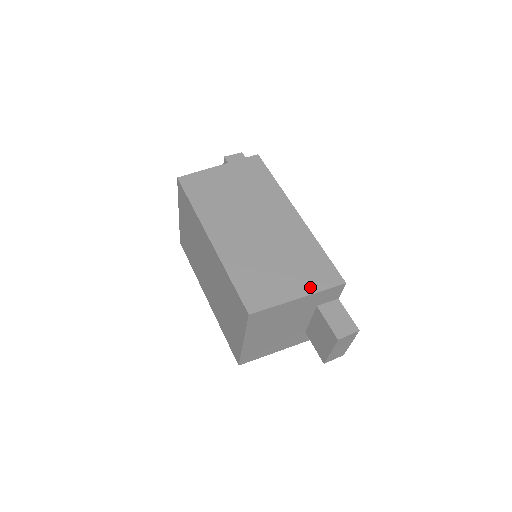
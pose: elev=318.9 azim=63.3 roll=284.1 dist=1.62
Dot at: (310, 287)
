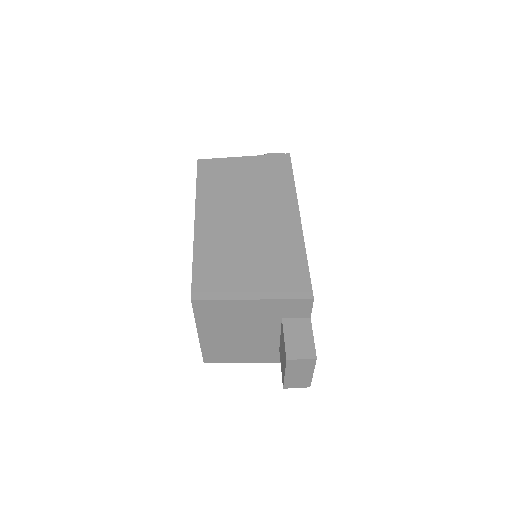
Dot at: (270, 292)
